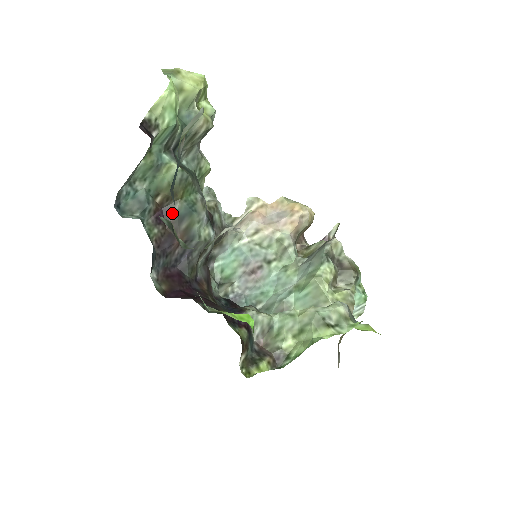
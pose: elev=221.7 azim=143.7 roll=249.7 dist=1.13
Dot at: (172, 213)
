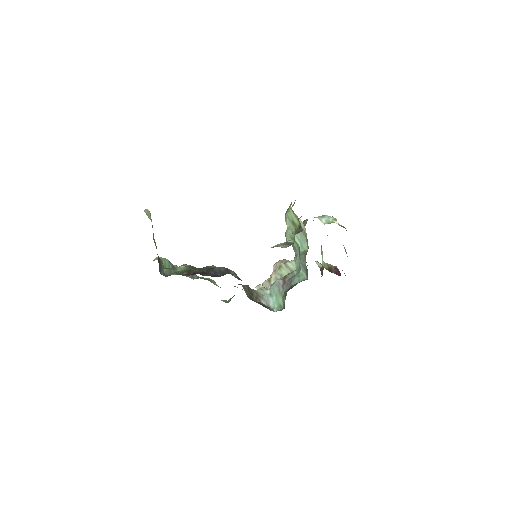
Dot at: (196, 272)
